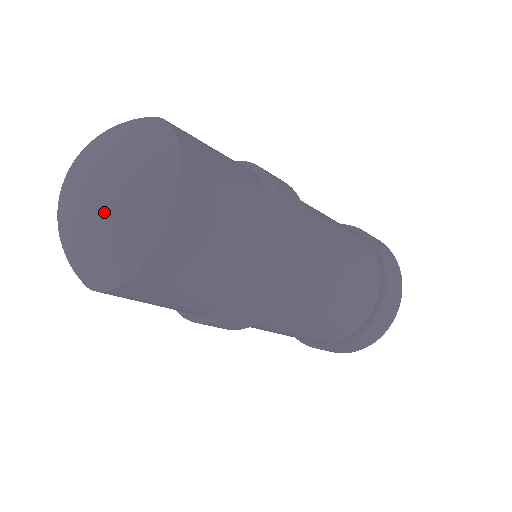
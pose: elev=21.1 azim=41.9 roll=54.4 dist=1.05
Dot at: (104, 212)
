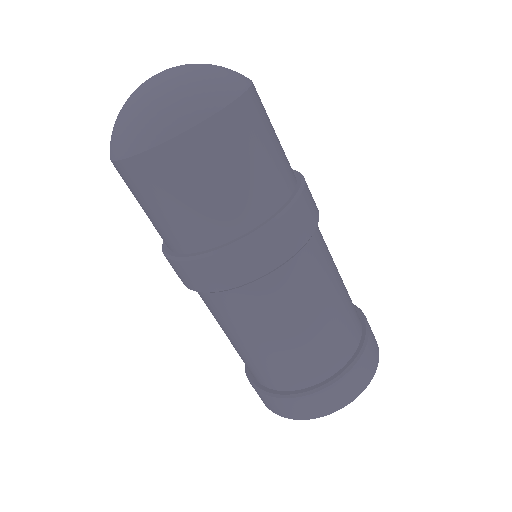
Dot at: (173, 87)
